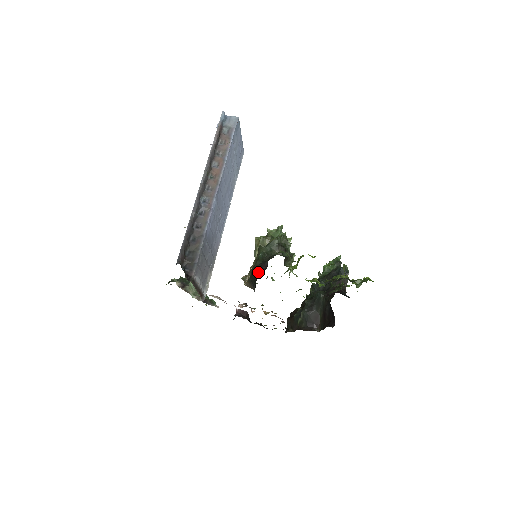
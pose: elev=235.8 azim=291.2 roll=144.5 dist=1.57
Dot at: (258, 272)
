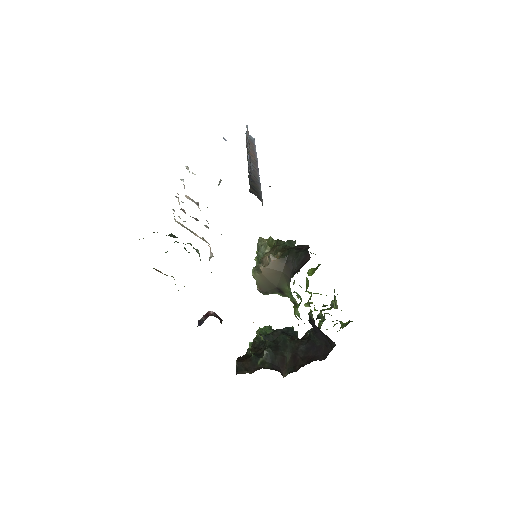
Dot at: (300, 249)
